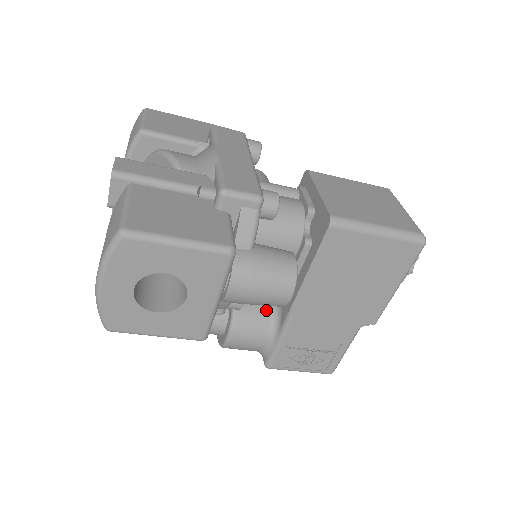
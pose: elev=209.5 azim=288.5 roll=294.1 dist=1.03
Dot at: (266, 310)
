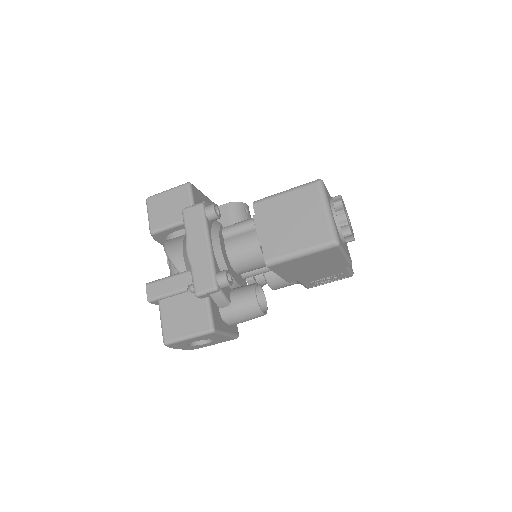
Dot at: occluded
